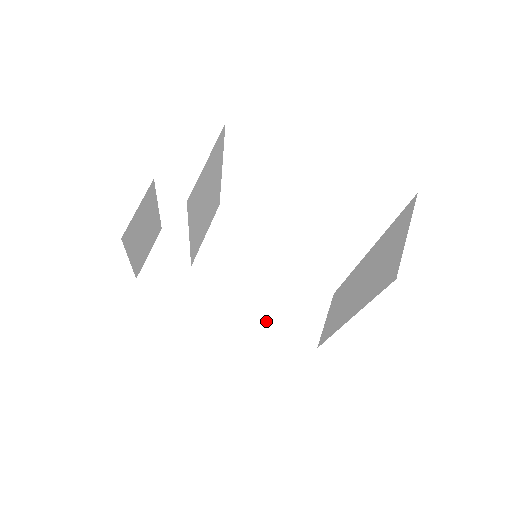
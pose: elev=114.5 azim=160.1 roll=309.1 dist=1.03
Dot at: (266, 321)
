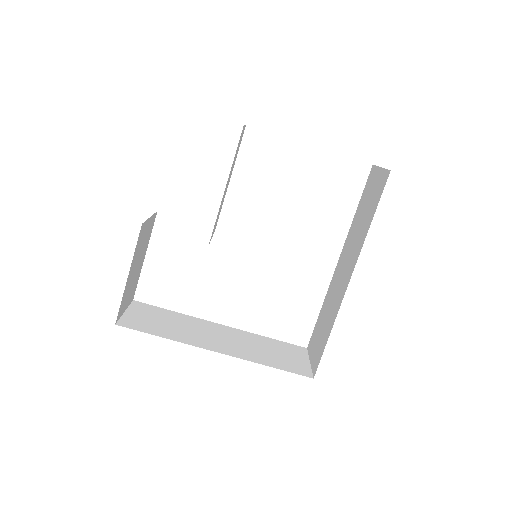
Dot at: (257, 359)
